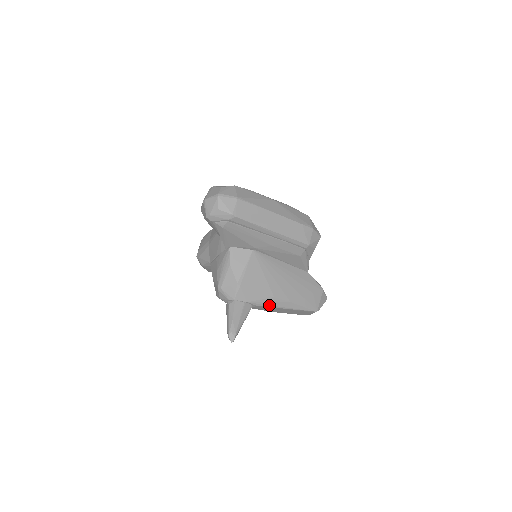
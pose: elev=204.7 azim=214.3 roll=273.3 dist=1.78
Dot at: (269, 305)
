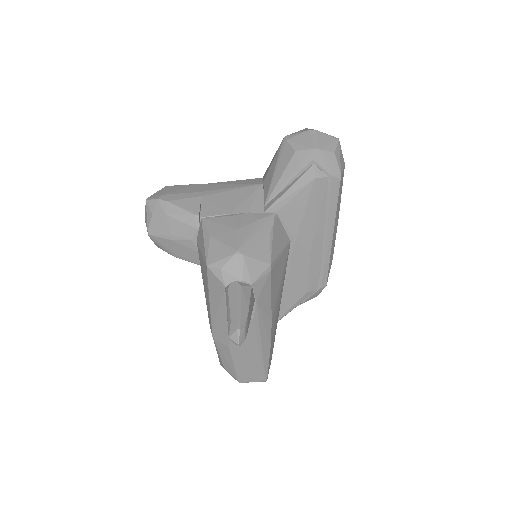
Dot at: (259, 329)
